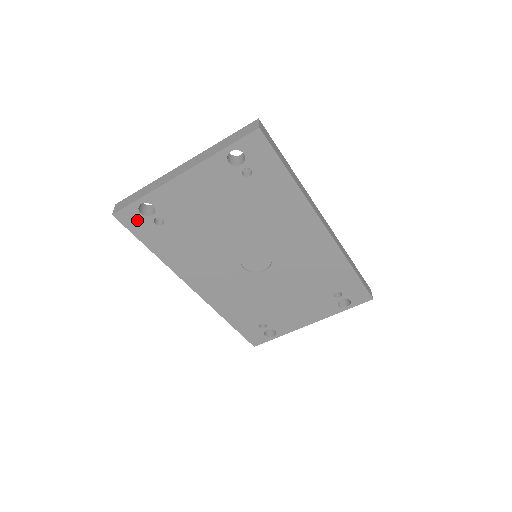
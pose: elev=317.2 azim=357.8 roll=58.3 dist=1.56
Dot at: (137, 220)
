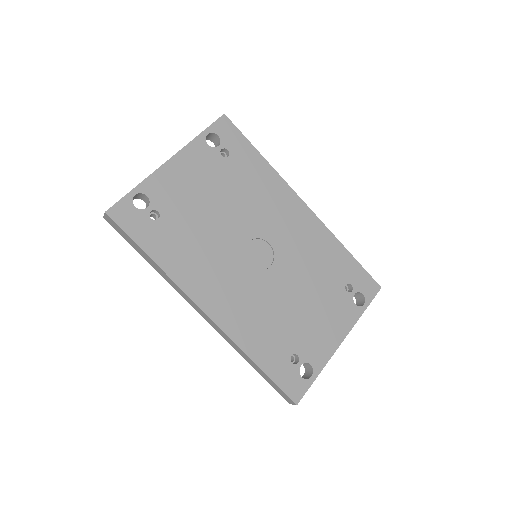
Dot at: (132, 216)
